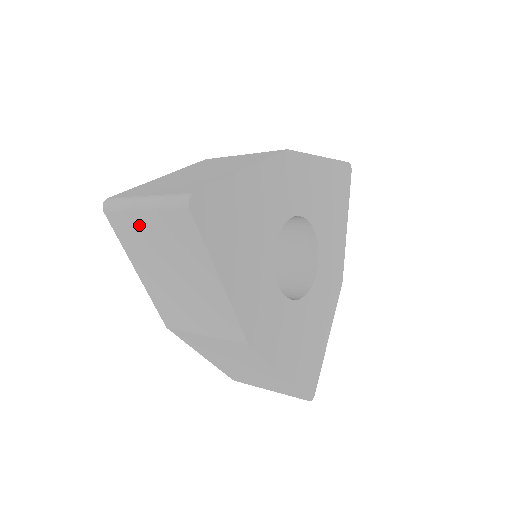
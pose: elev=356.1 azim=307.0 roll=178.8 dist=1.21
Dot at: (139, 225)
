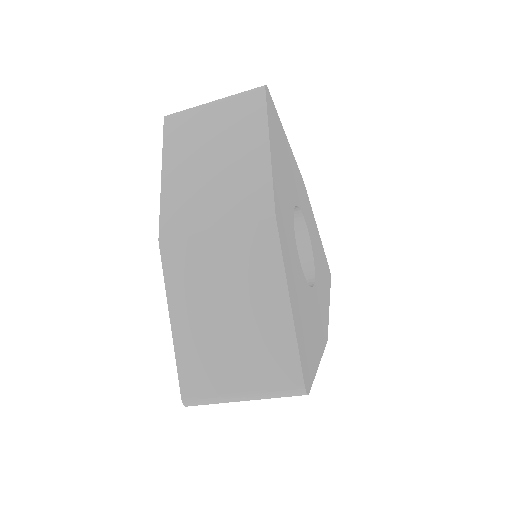
Dot at: (200, 118)
